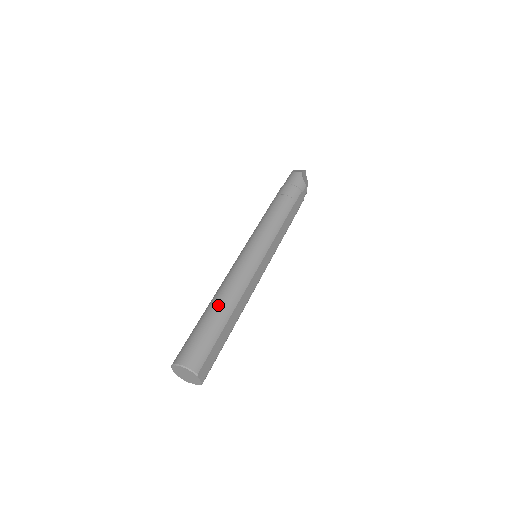
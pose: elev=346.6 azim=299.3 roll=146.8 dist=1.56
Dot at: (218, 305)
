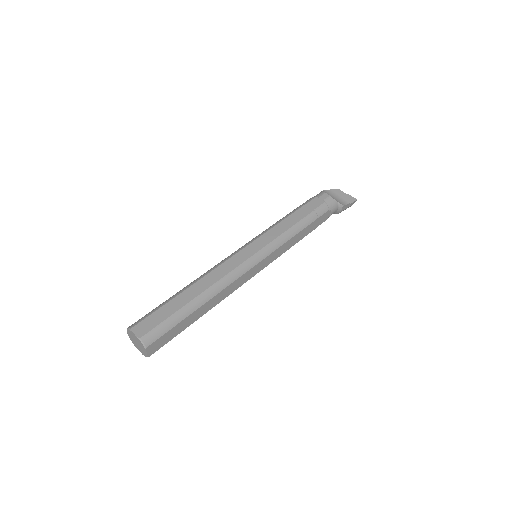
Dot at: occluded
